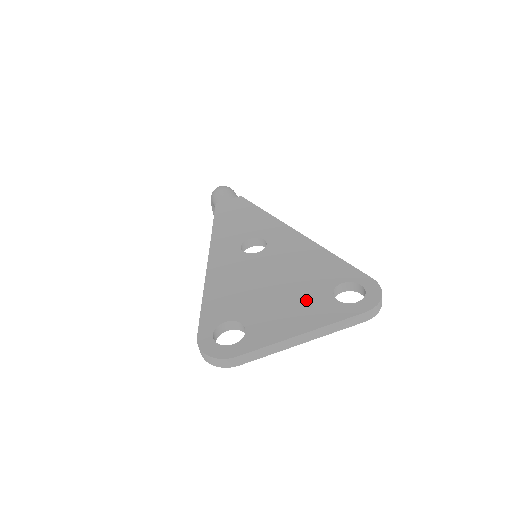
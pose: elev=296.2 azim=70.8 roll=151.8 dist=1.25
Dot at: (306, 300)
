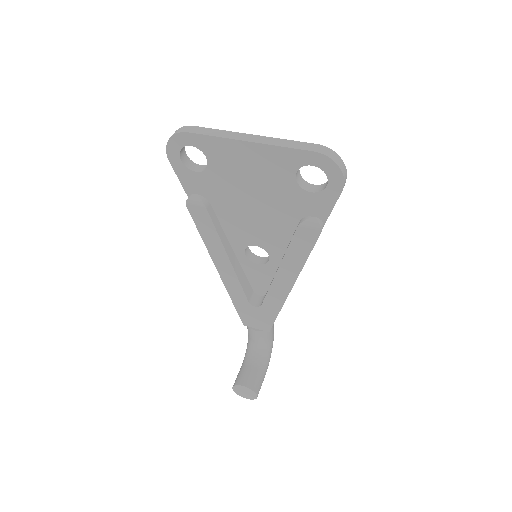
Dot at: occluded
